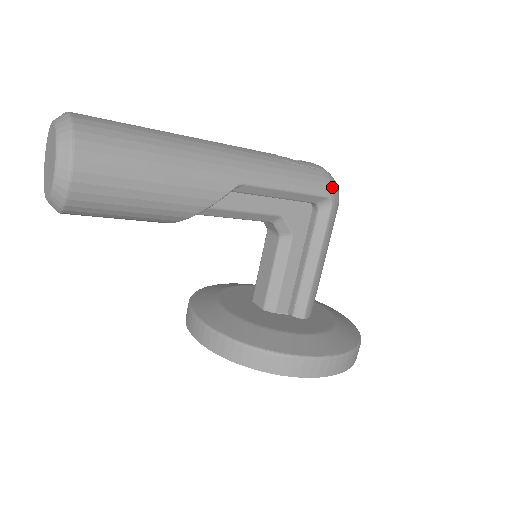
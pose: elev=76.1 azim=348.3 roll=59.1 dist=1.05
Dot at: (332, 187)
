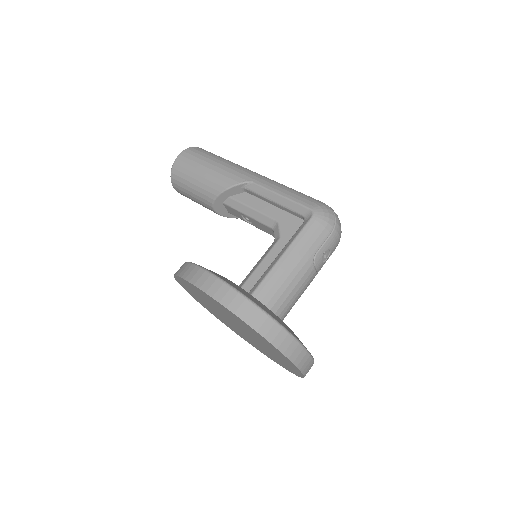
Dot at: (321, 208)
